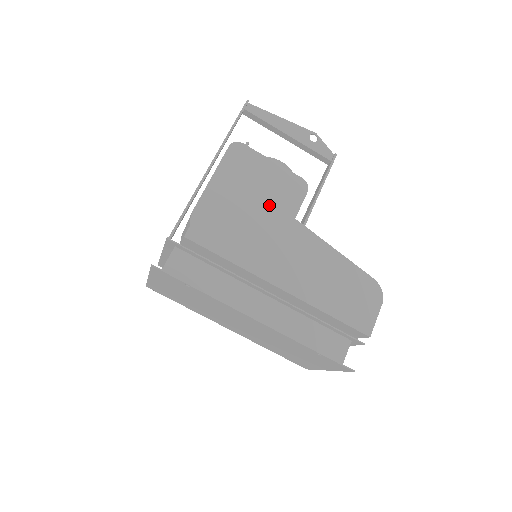
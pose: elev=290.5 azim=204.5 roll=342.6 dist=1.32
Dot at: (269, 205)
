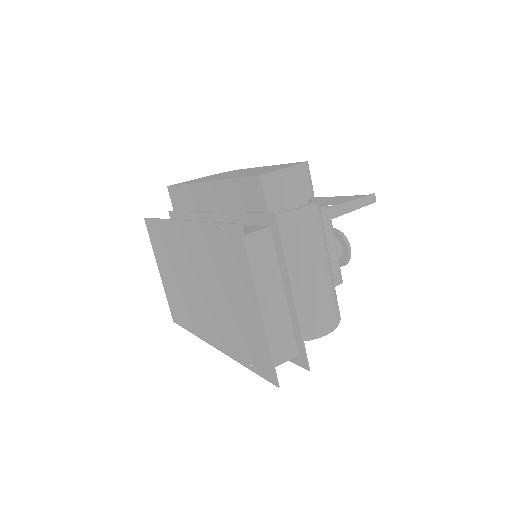
Dot at: occluded
